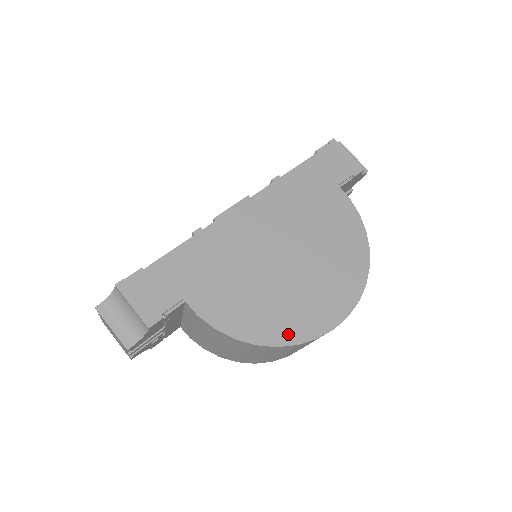
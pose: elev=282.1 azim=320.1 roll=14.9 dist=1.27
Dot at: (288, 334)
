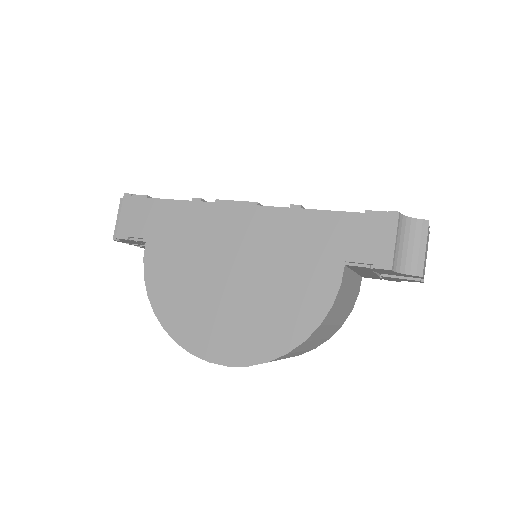
Dot at: (177, 329)
